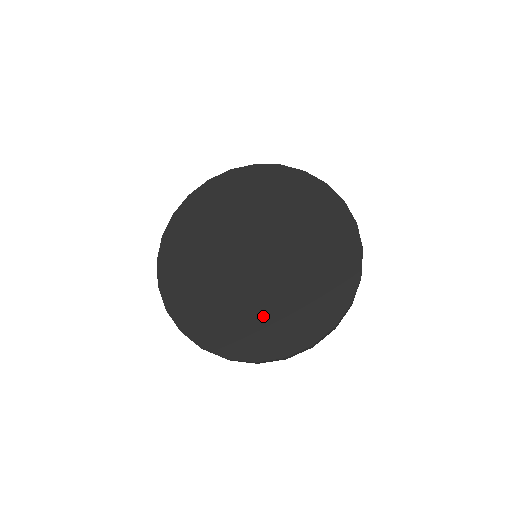
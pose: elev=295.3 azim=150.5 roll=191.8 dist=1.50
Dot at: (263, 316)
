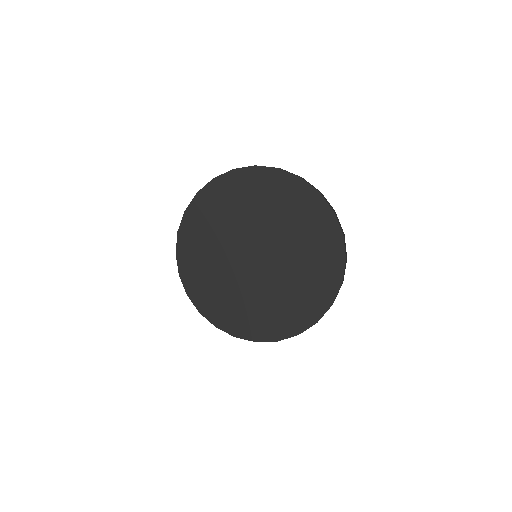
Dot at: (236, 302)
